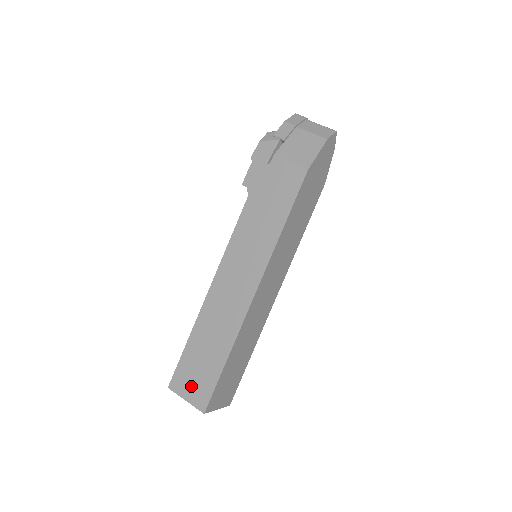
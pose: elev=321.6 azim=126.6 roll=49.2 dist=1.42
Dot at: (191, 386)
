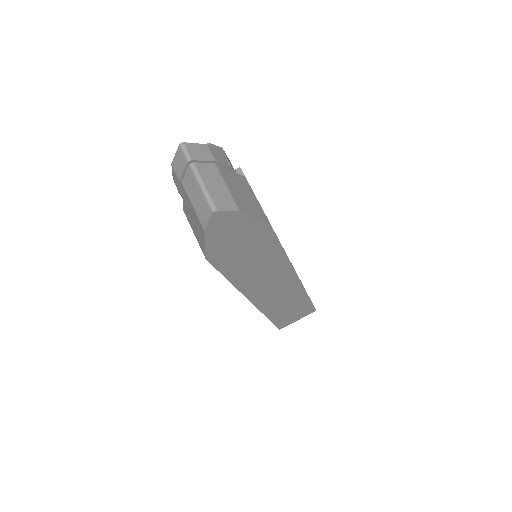
Dot at: occluded
